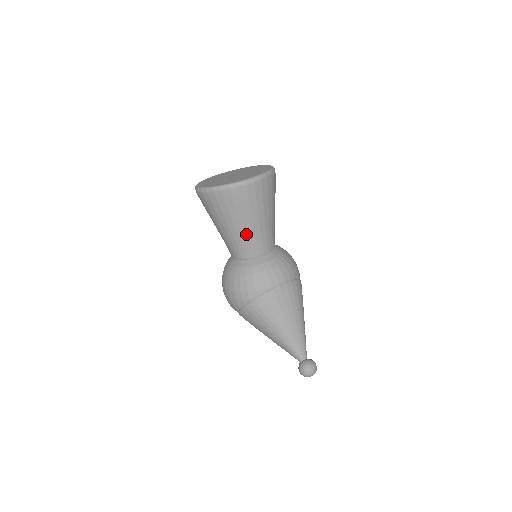
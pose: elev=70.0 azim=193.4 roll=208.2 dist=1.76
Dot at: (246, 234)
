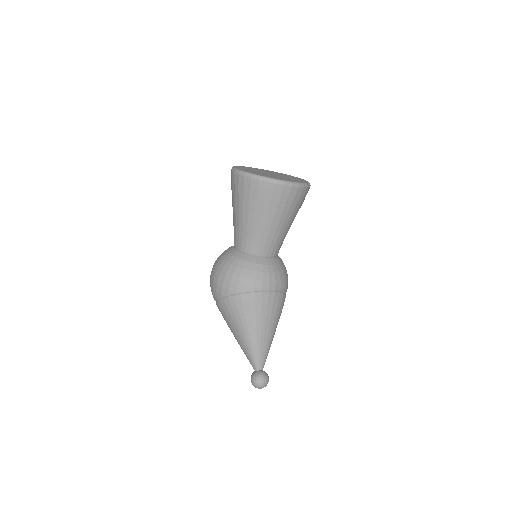
Dot at: (261, 231)
